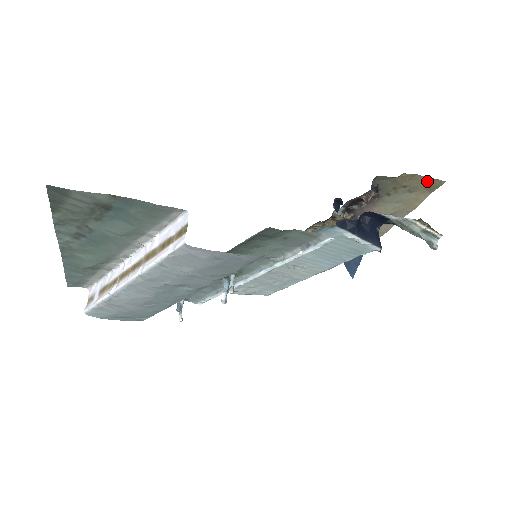
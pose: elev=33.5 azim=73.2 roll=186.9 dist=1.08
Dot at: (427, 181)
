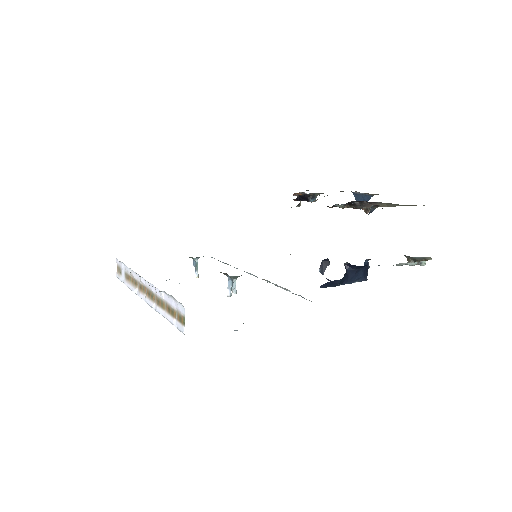
Dot at: occluded
